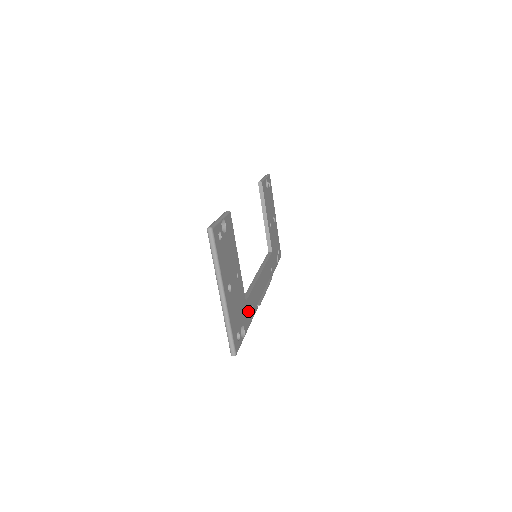
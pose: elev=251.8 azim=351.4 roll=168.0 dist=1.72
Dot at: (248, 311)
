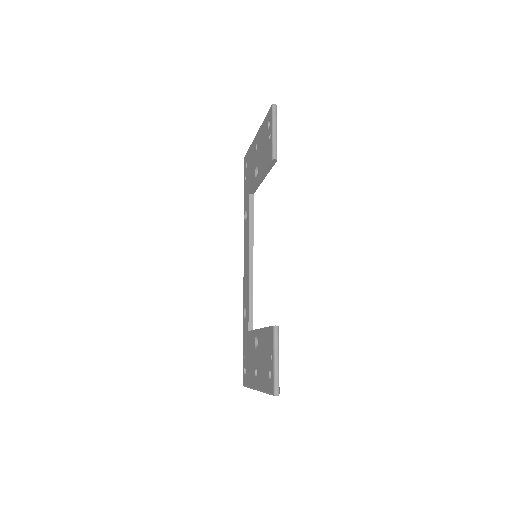
Dot at: occluded
